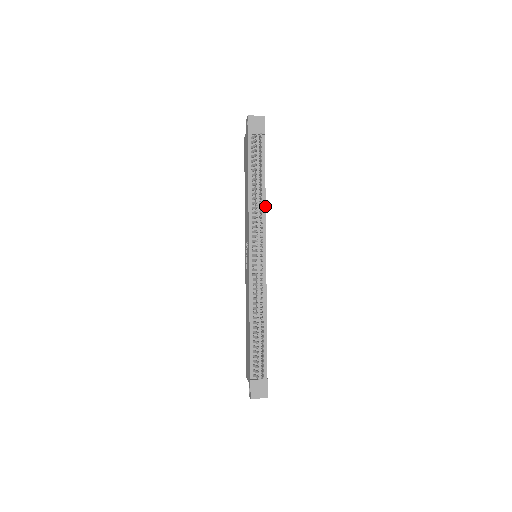
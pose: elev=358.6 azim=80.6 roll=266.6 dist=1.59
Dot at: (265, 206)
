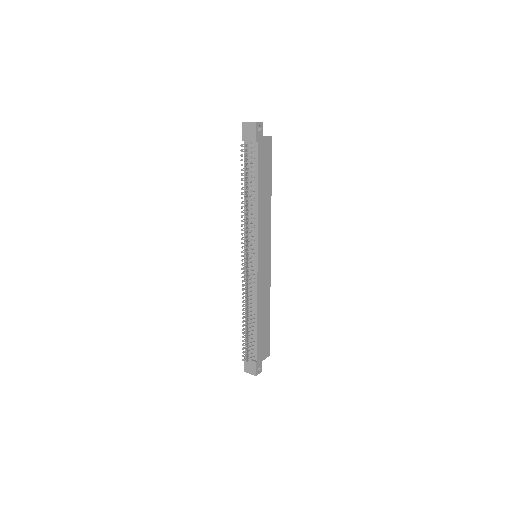
Dot at: (257, 213)
